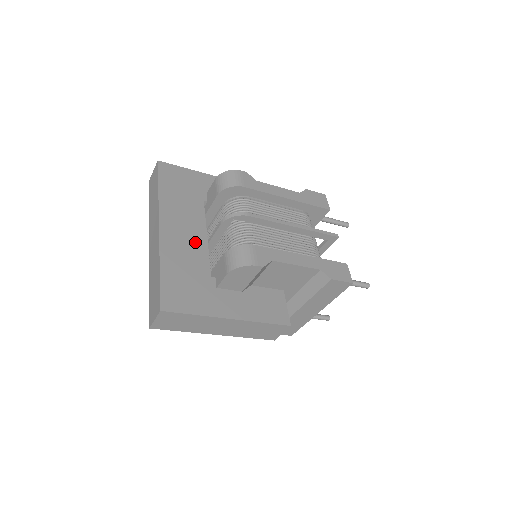
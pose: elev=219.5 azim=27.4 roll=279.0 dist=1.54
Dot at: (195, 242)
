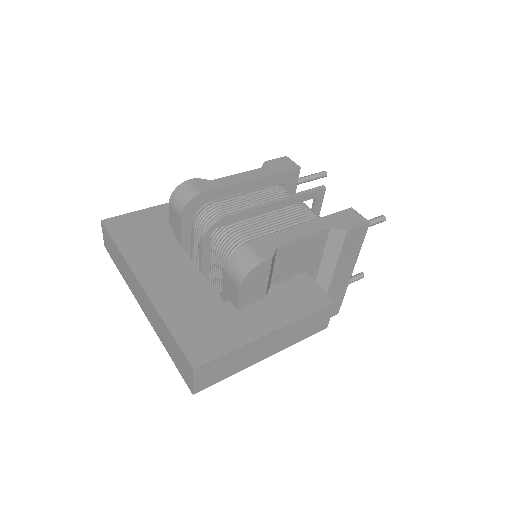
Dot at: (187, 277)
